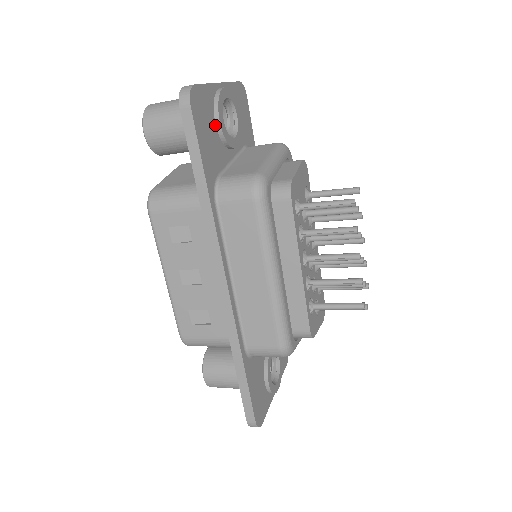
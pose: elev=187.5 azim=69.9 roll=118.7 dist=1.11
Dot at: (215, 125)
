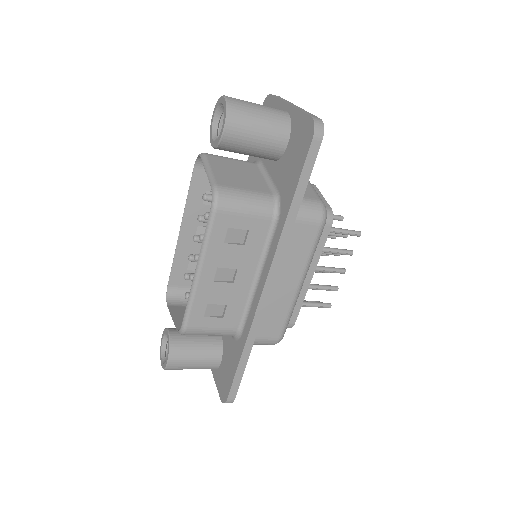
Dot at: occluded
